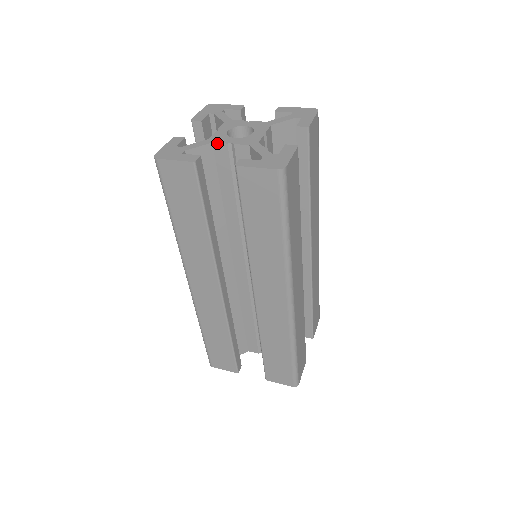
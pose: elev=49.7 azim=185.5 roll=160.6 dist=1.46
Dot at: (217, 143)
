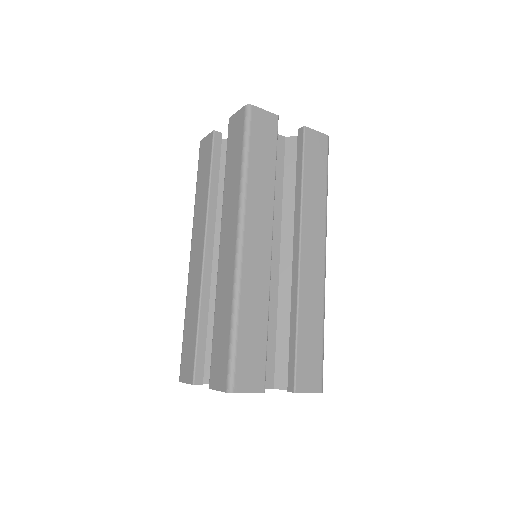
Dot at: occluded
